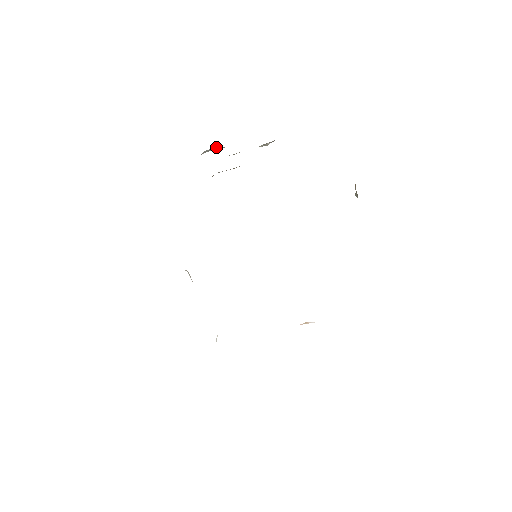
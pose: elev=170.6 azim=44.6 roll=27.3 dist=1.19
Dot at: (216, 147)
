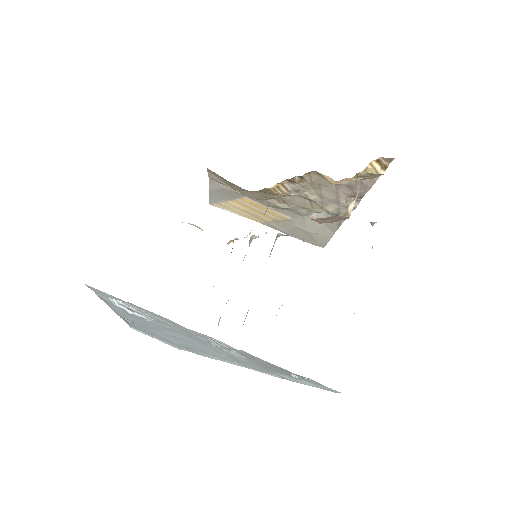
Dot at: occluded
